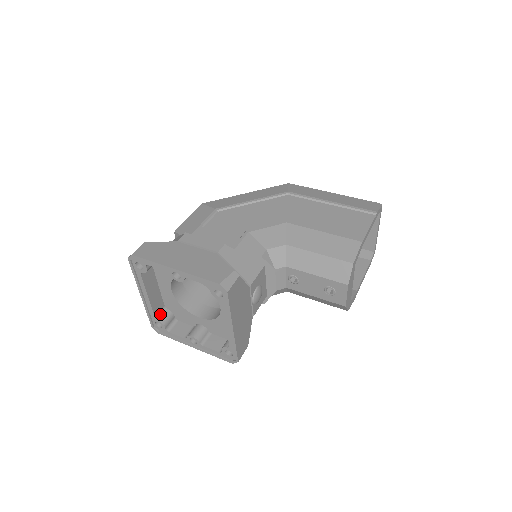
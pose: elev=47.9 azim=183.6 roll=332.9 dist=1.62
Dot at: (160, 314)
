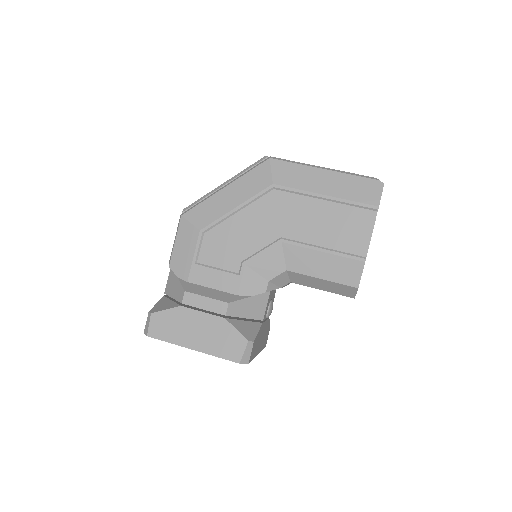
Dot at: occluded
